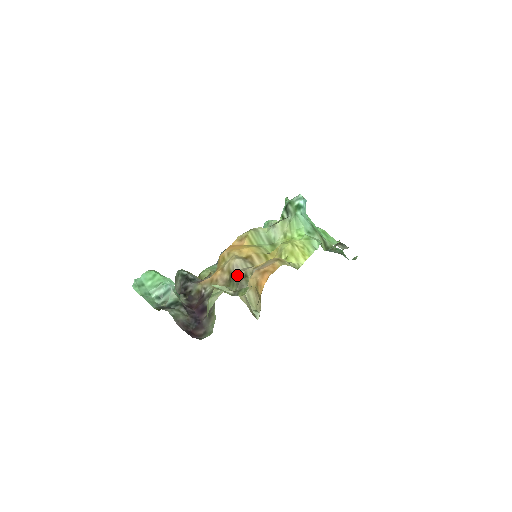
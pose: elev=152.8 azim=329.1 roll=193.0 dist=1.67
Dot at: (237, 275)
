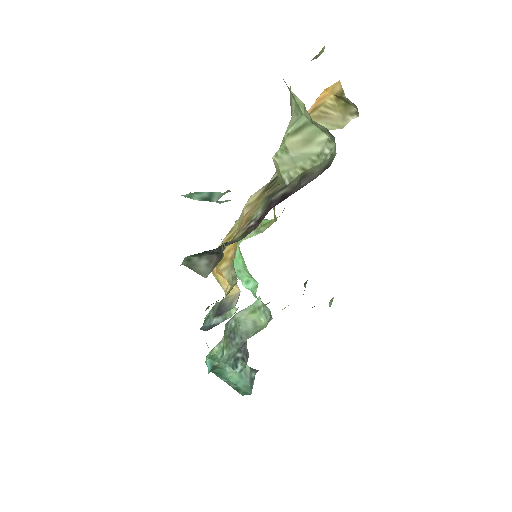
Dot at: (275, 173)
